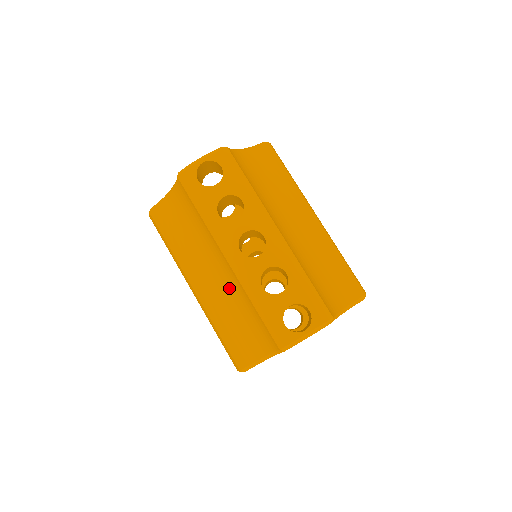
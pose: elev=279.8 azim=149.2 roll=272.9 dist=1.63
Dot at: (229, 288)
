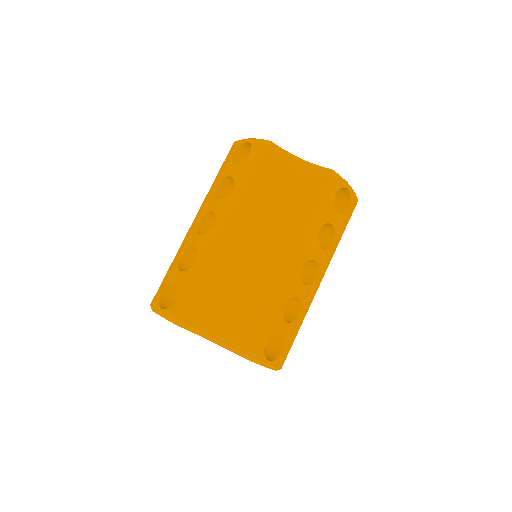
Dot at: occluded
